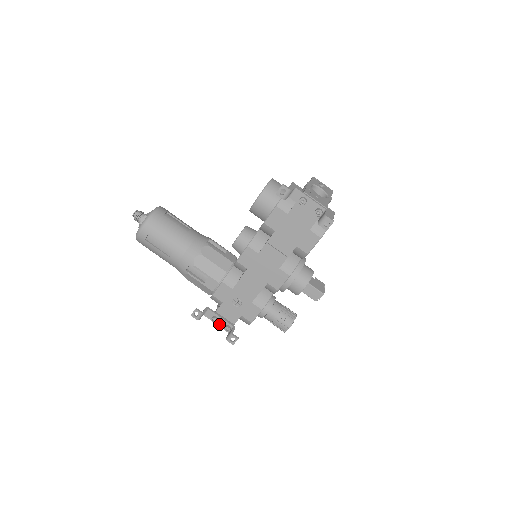
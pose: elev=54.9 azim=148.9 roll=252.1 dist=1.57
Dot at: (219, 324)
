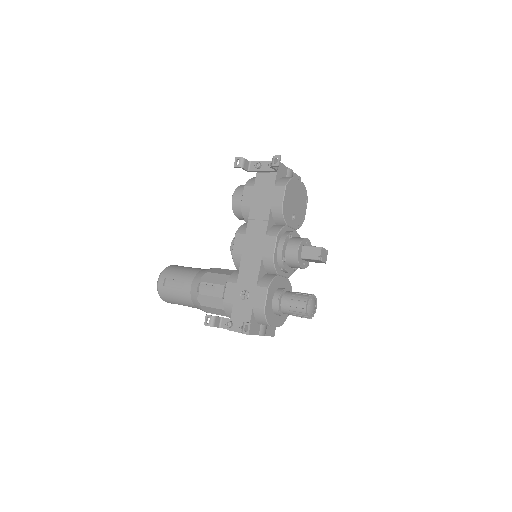
Dot at: (235, 329)
